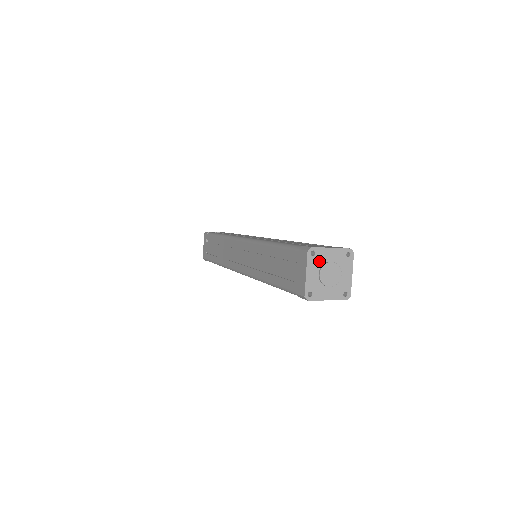
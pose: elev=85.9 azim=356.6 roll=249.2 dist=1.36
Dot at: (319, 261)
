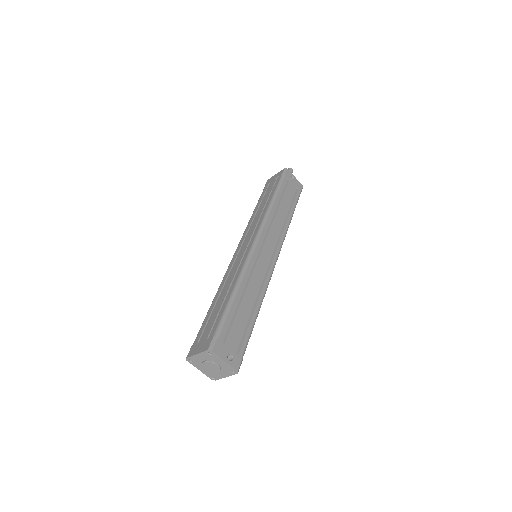
Dot at: (198, 362)
